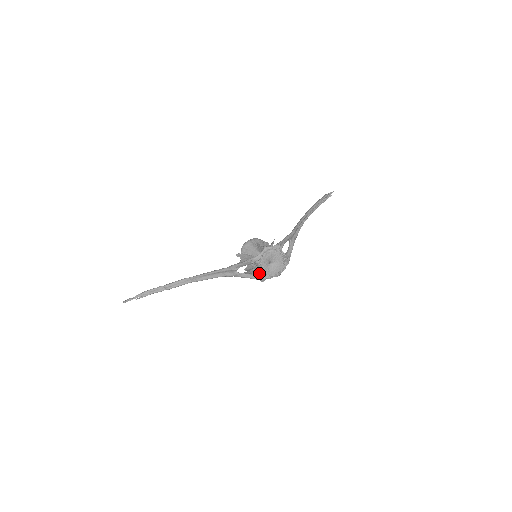
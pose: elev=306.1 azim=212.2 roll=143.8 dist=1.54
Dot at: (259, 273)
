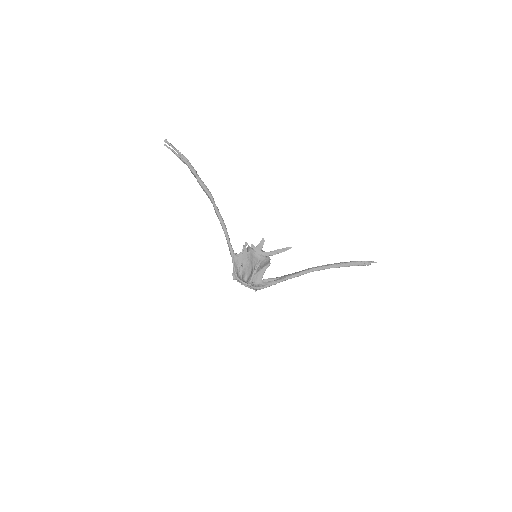
Dot at: occluded
